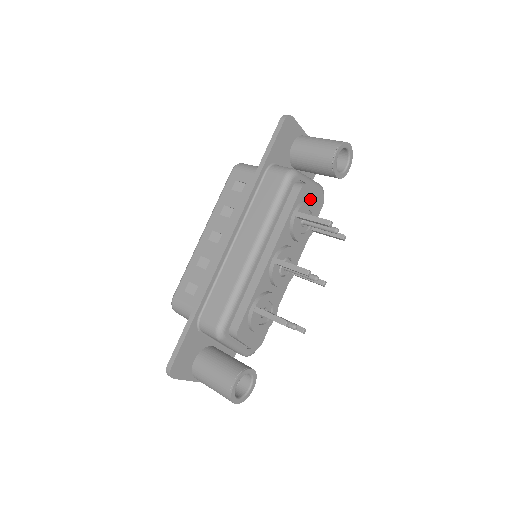
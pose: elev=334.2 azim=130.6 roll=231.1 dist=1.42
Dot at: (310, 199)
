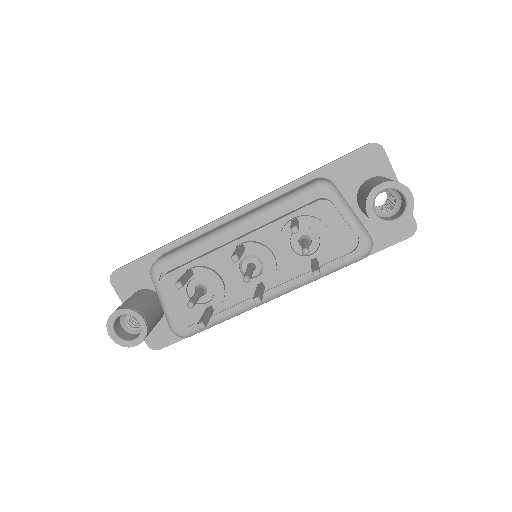
Dot at: (330, 226)
